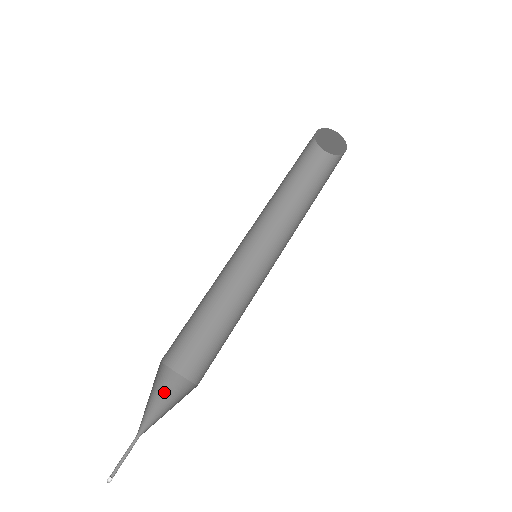
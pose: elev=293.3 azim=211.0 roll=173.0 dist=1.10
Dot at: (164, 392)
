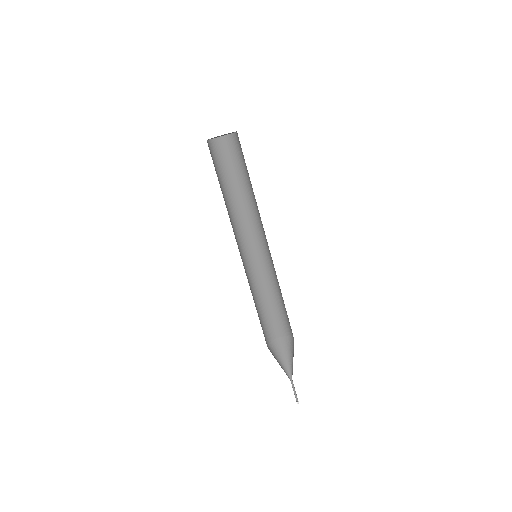
Dot at: (283, 351)
